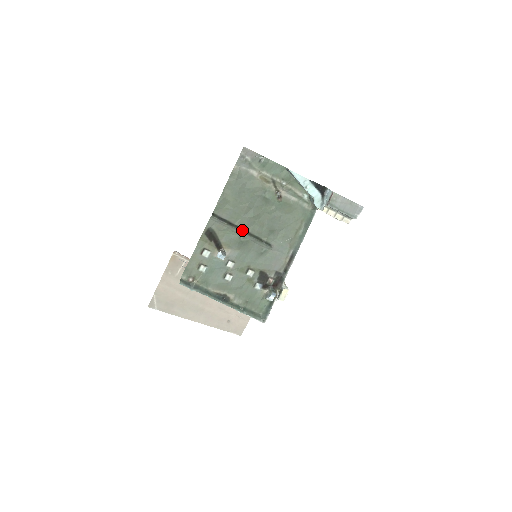
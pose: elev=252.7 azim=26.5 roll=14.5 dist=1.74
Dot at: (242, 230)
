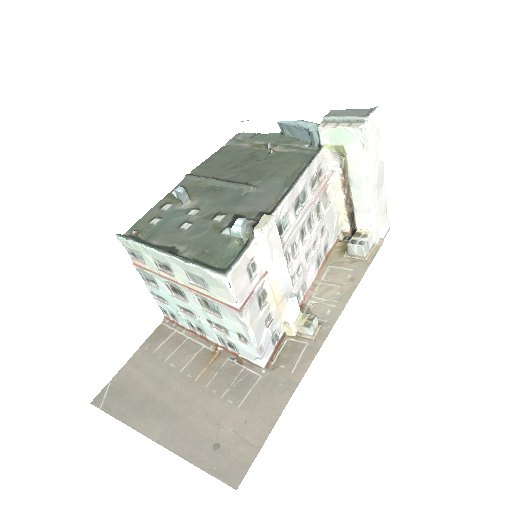
Dot at: (218, 180)
